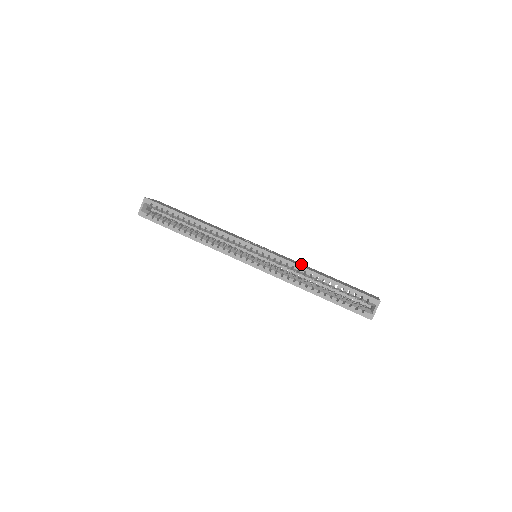
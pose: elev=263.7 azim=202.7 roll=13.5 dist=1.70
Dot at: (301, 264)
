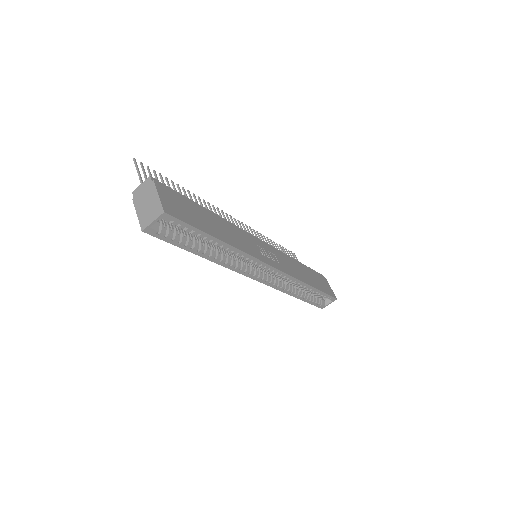
Dot at: (293, 265)
